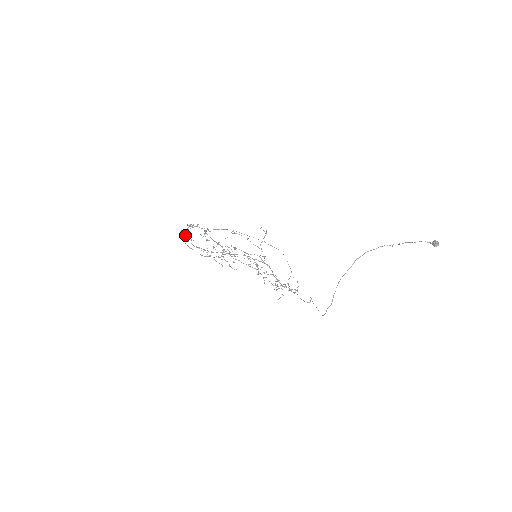
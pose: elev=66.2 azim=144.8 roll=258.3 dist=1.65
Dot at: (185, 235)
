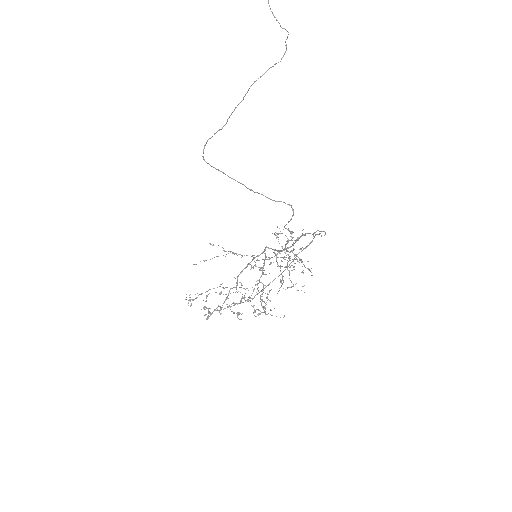
Dot at: (210, 315)
